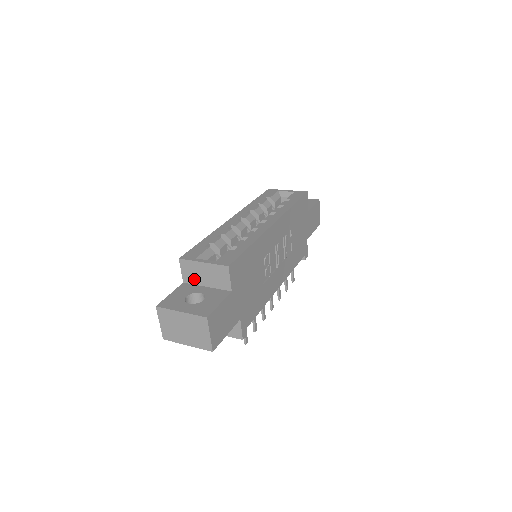
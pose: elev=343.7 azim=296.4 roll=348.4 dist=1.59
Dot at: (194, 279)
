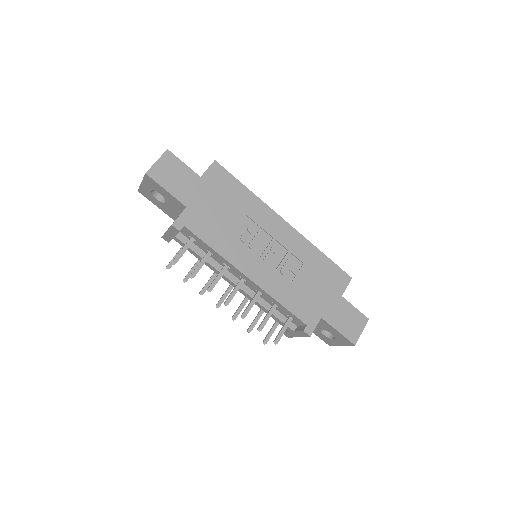
Dot at: occluded
